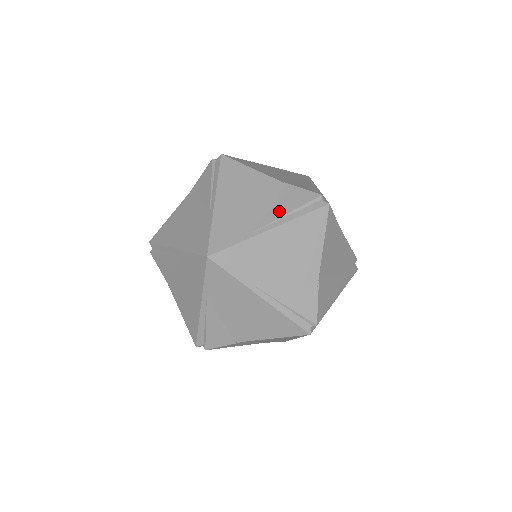
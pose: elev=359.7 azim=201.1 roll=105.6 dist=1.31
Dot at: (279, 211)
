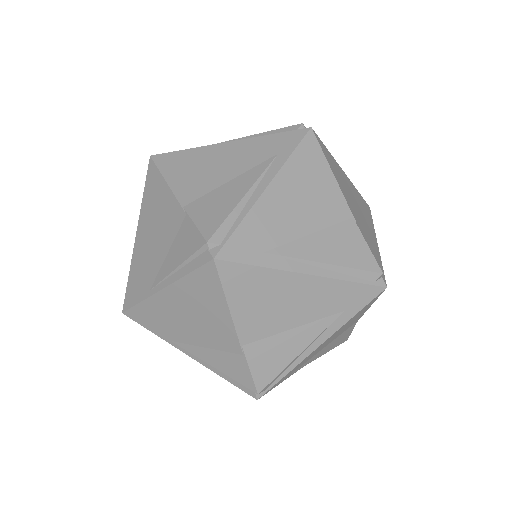
Dot at: (208, 358)
